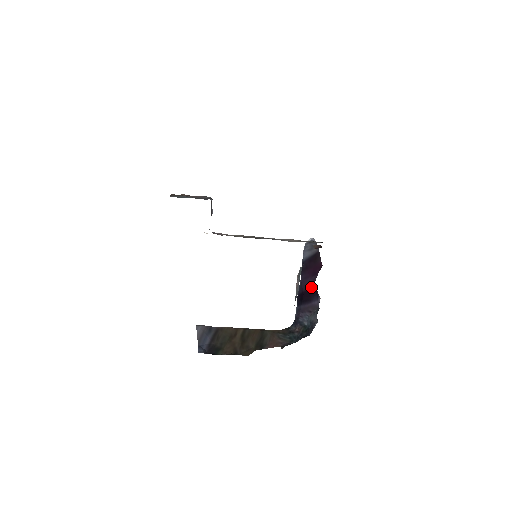
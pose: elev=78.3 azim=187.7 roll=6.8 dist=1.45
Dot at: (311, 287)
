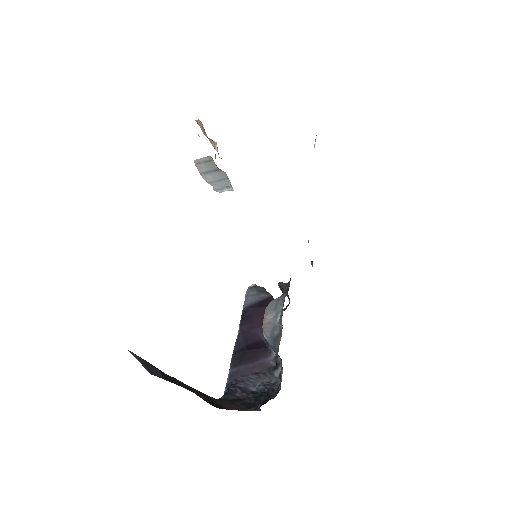
Dot at: (259, 339)
